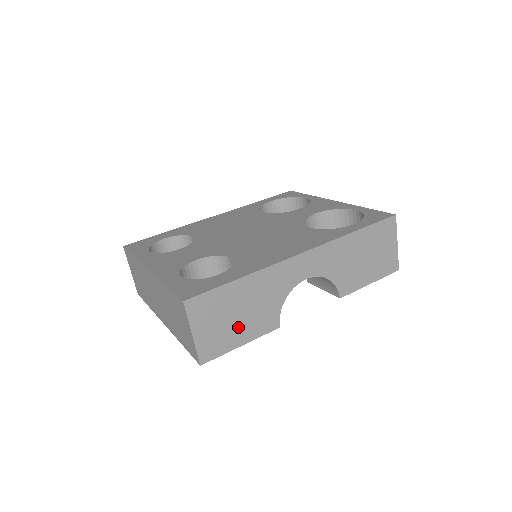
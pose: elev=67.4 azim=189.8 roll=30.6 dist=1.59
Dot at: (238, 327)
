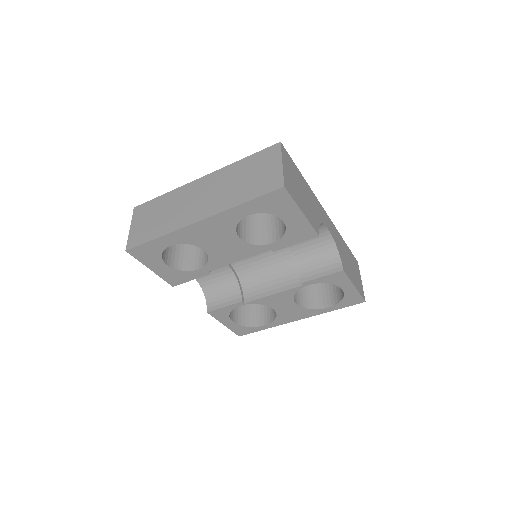
Dot at: (301, 199)
